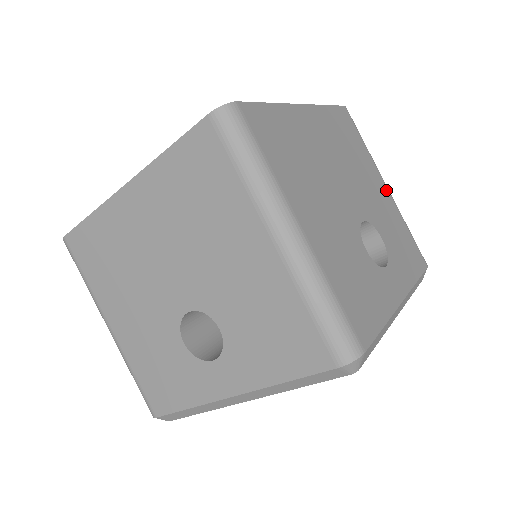
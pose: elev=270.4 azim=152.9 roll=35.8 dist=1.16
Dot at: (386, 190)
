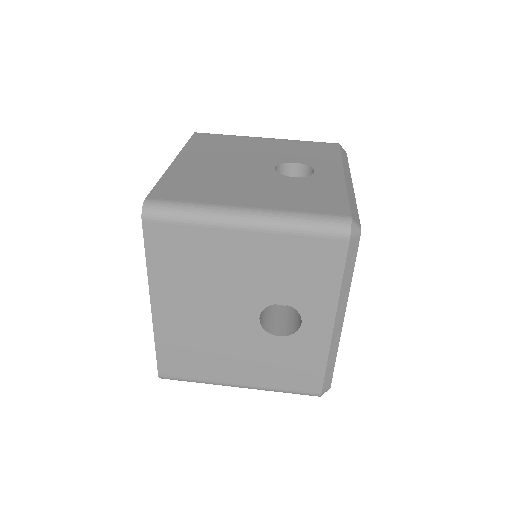
Dot at: (268, 140)
